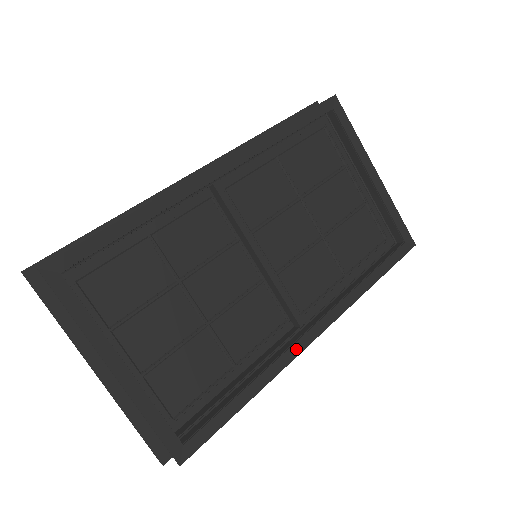
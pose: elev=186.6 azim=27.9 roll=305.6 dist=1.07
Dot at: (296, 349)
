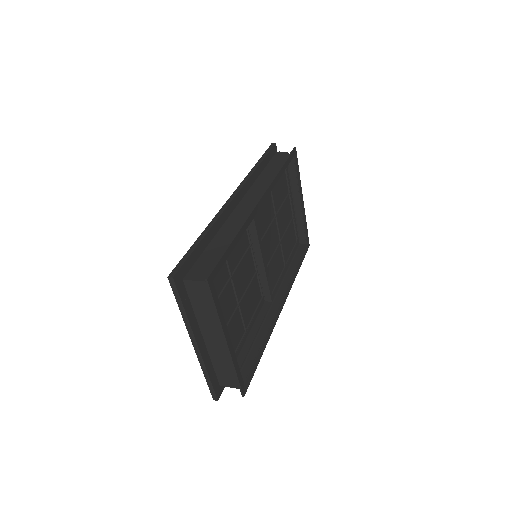
Dot at: (277, 317)
